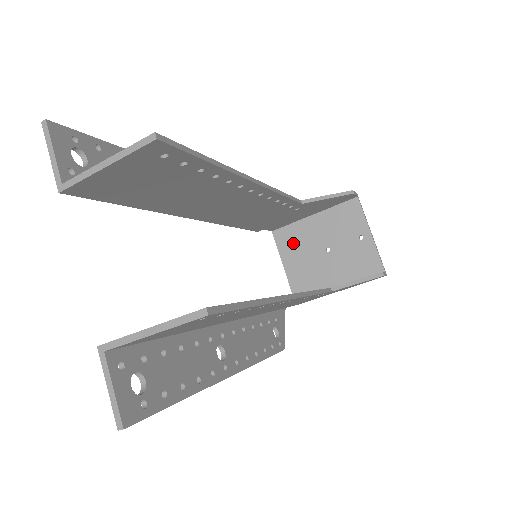
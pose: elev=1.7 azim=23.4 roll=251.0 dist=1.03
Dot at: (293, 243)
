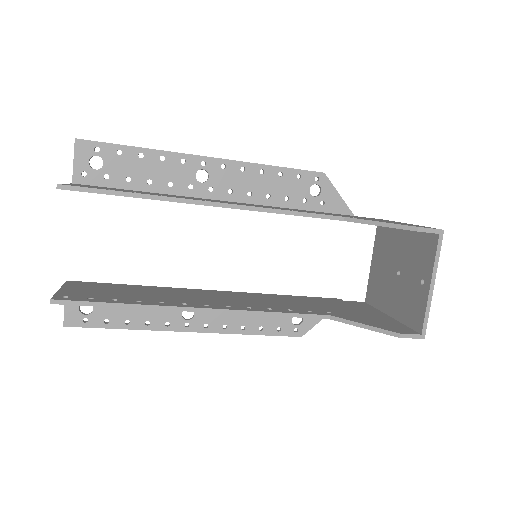
Dot at: (383, 246)
